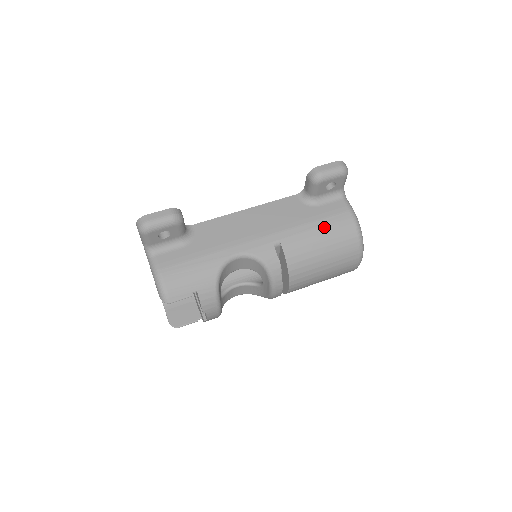
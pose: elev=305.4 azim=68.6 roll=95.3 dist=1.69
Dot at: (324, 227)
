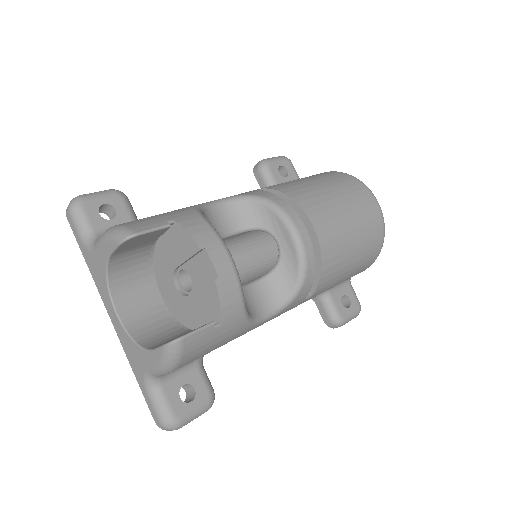
Dot at: (301, 178)
